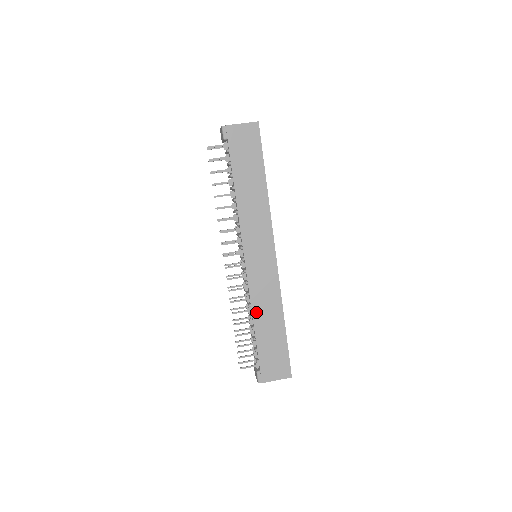
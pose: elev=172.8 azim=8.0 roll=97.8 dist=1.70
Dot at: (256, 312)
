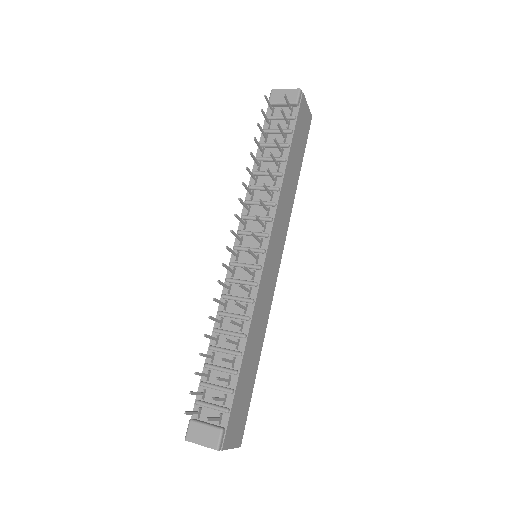
Dot at: (251, 331)
